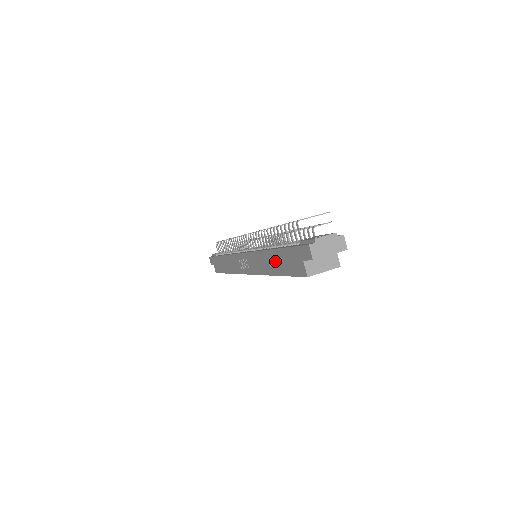
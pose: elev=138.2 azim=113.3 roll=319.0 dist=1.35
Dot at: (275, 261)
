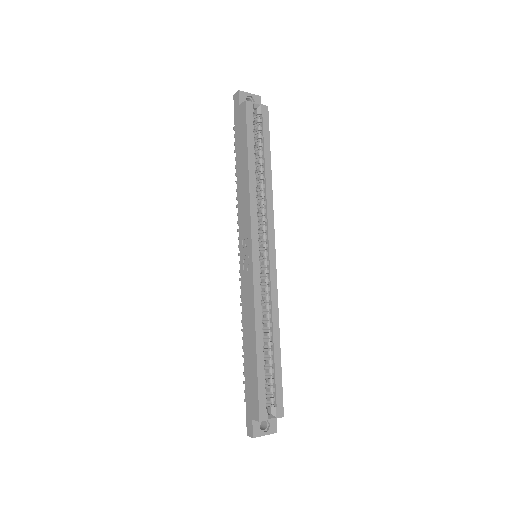
Dot at: (241, 160)
